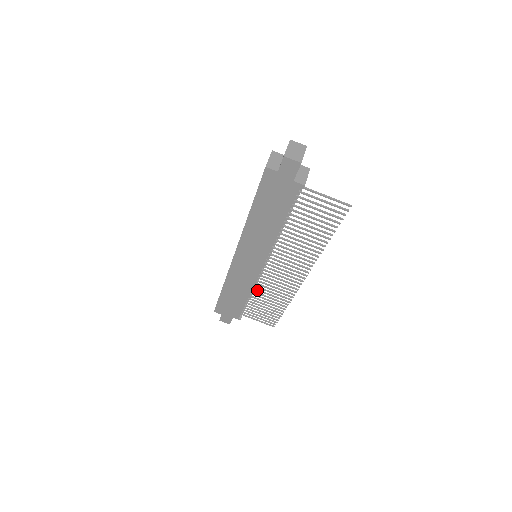
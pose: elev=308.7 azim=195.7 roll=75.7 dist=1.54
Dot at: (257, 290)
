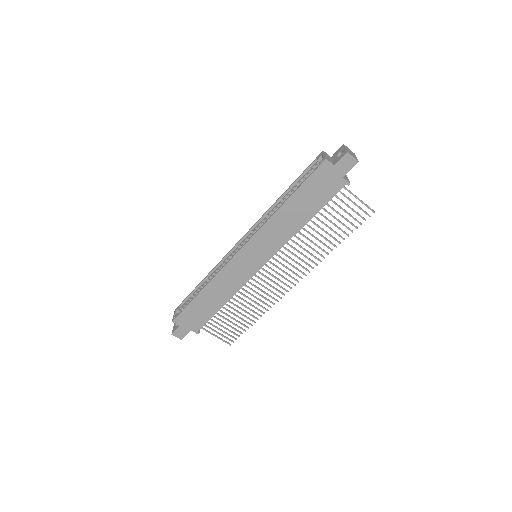
Dot at: (238, 296)
